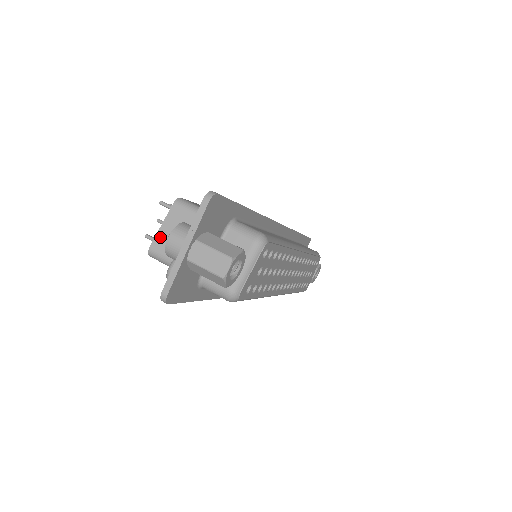
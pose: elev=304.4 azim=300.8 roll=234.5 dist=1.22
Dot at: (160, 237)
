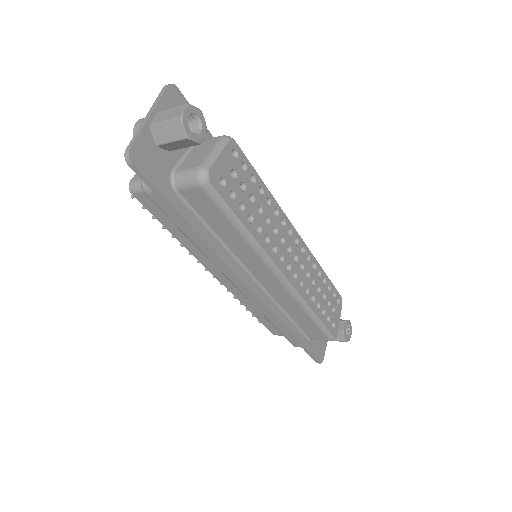
Dot at: occluded
